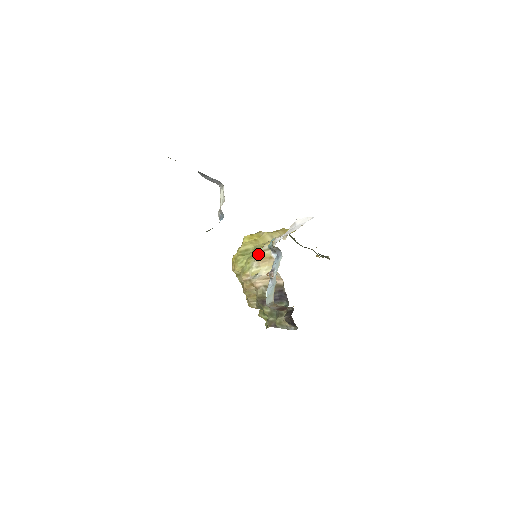
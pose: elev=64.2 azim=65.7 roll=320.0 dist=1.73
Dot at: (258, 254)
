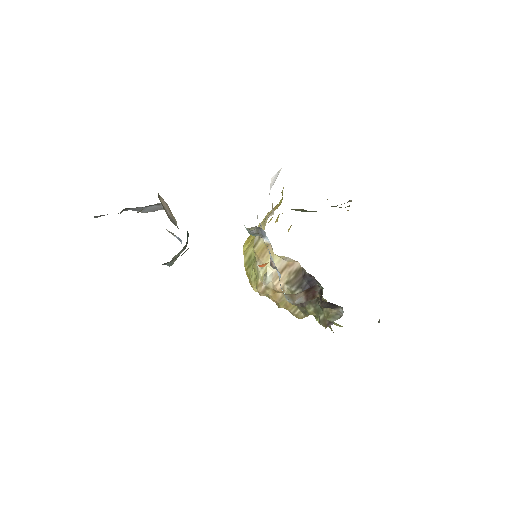
Dot at: (254, 252)
